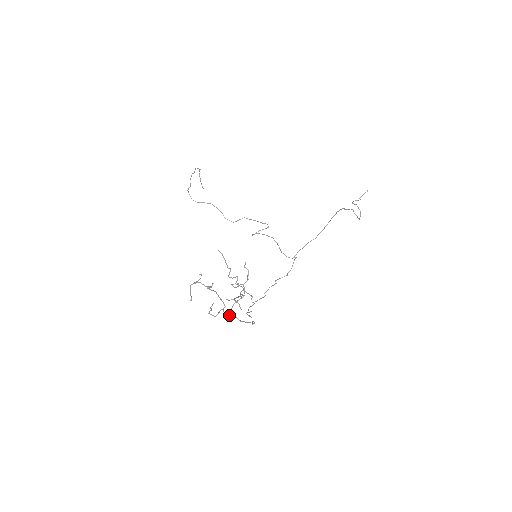
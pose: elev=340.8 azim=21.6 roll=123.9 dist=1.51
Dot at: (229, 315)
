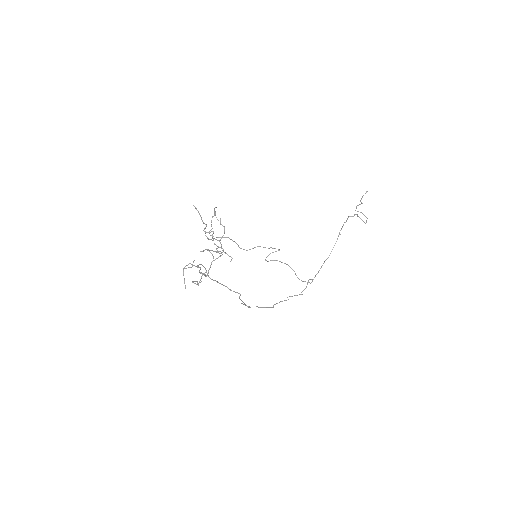
Dot at: (208, 275)
